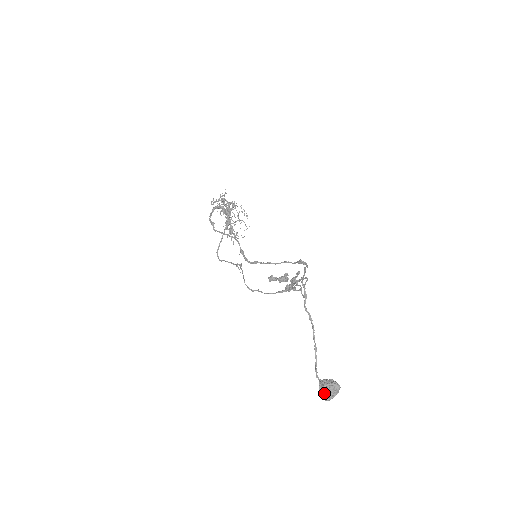
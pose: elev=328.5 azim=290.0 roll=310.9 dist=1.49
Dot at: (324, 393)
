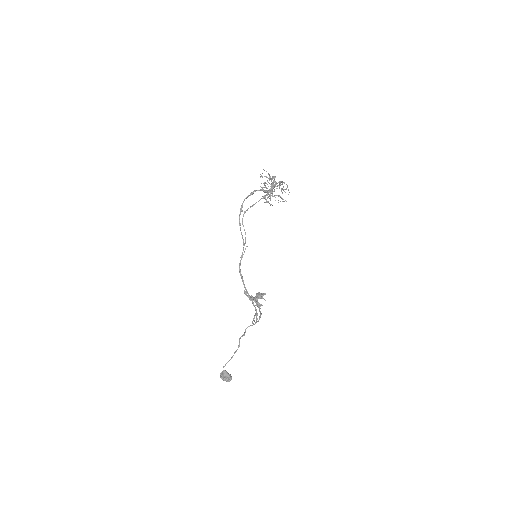
Dot at: (221, 377)
